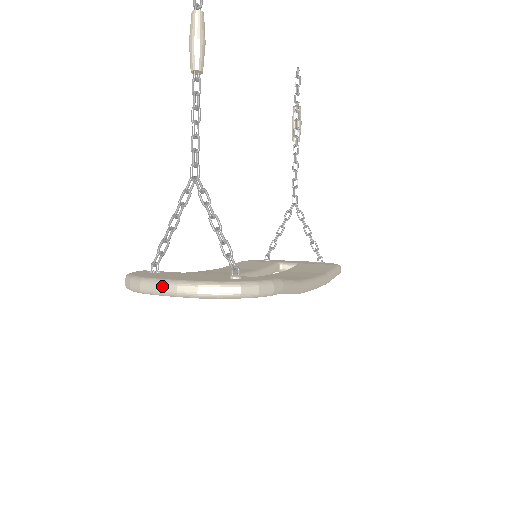
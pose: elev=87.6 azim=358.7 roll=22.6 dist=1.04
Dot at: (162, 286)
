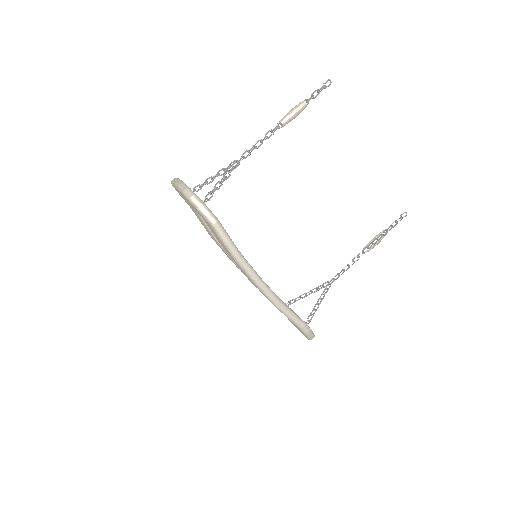
Dot at: (176, 179)
